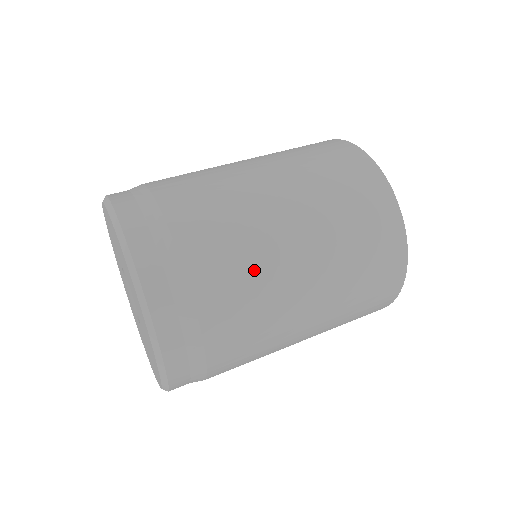
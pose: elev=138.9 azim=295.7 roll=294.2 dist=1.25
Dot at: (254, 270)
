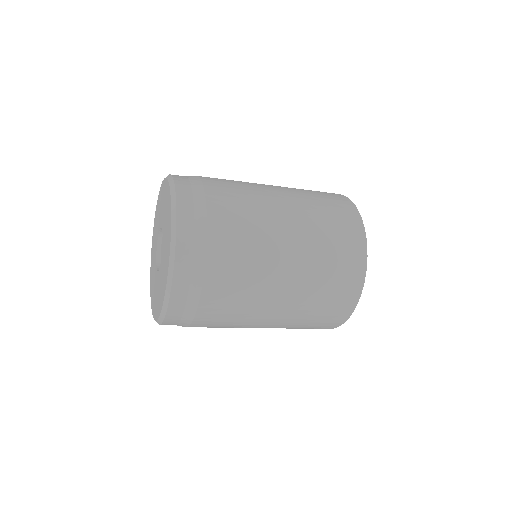
Dot at: (252, 263)
